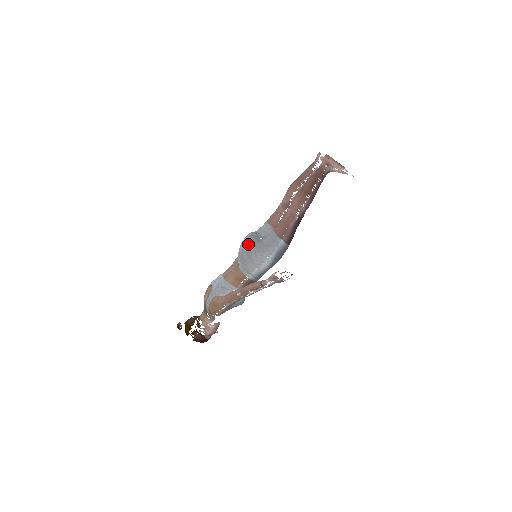
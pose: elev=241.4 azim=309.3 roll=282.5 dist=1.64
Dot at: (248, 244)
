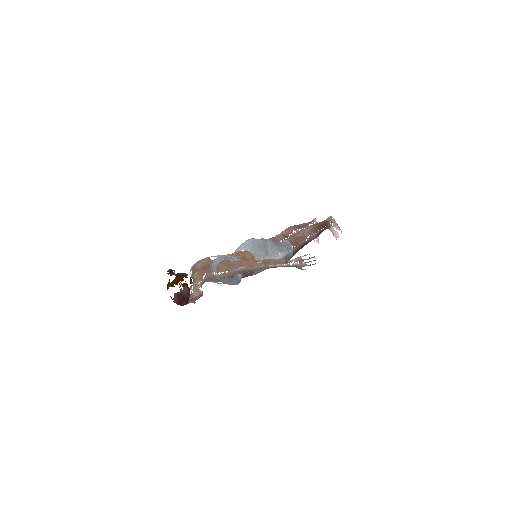
Dot at: (263, 238)
